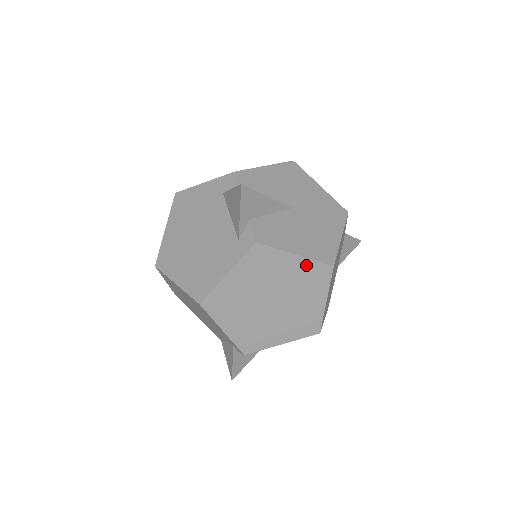
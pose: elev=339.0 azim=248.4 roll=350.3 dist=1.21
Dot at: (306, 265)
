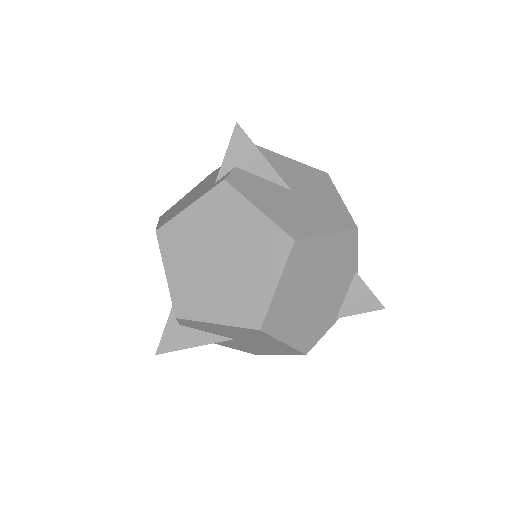
Dot at: occluded
